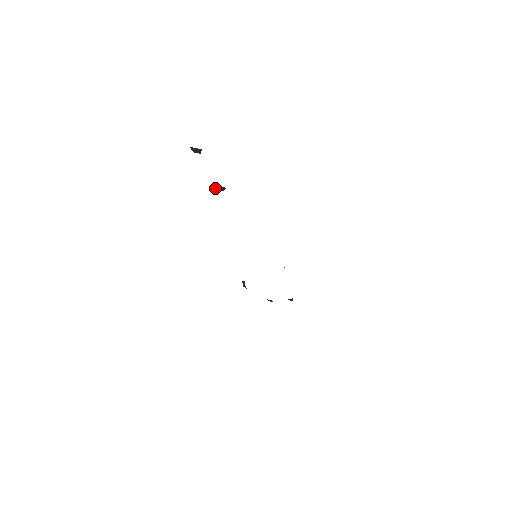
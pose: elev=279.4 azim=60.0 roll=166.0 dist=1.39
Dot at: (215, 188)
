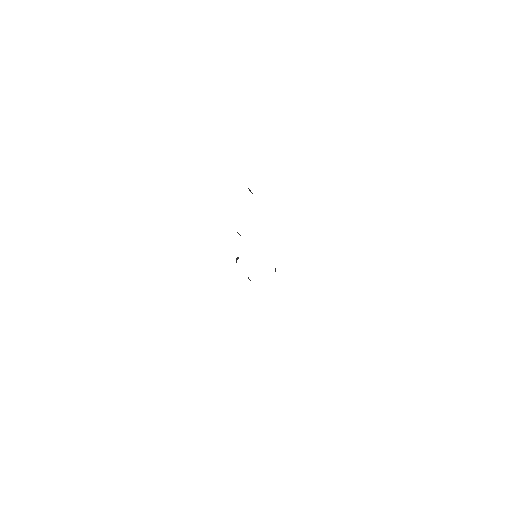
Dot at: occluded
